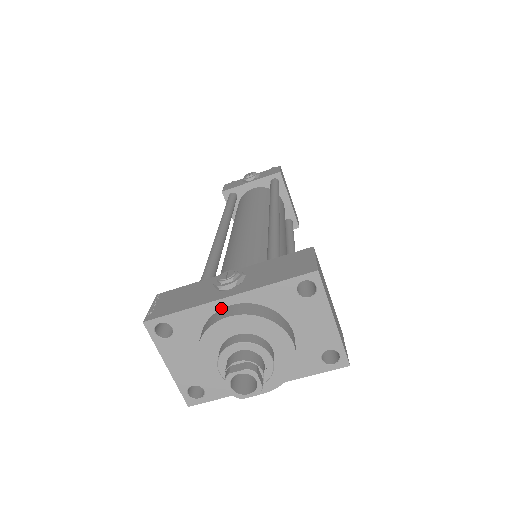
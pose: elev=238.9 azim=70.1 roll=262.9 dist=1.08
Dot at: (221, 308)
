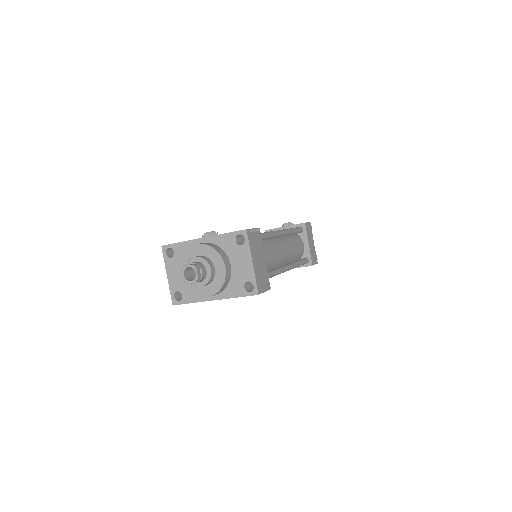
Dot at: occluded
